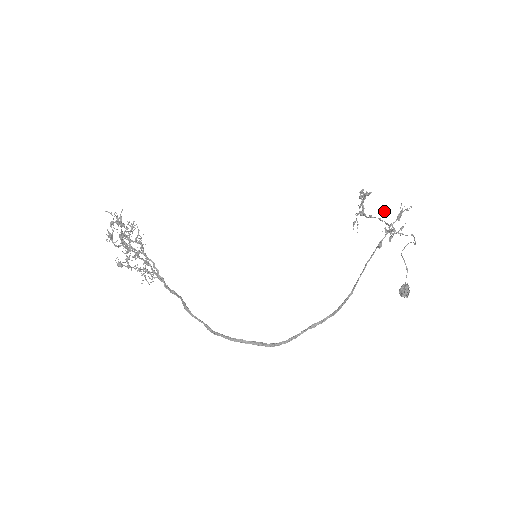
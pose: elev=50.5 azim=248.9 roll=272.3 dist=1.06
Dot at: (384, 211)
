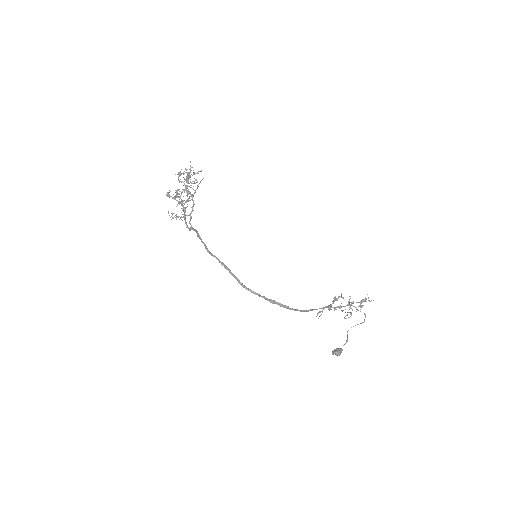
Dot at: occluded
